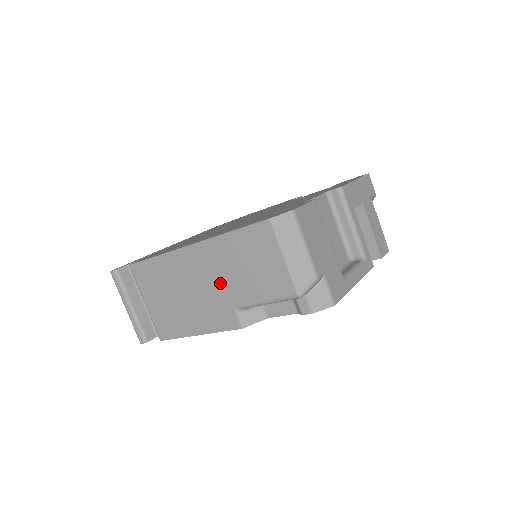
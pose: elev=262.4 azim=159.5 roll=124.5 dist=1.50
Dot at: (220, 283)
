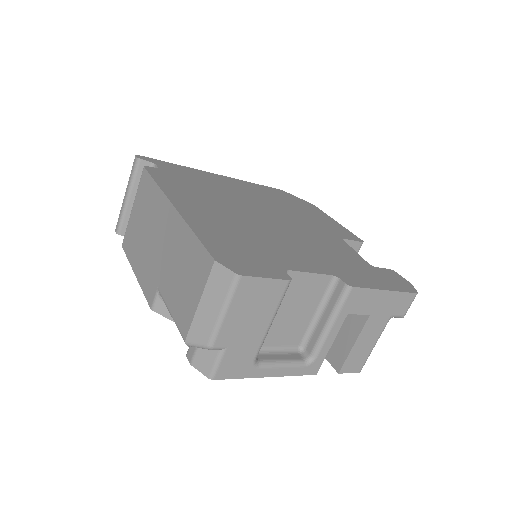
Dot at: (164, 259)
